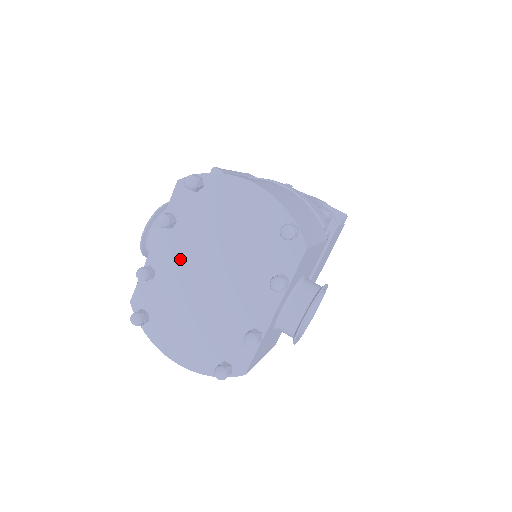
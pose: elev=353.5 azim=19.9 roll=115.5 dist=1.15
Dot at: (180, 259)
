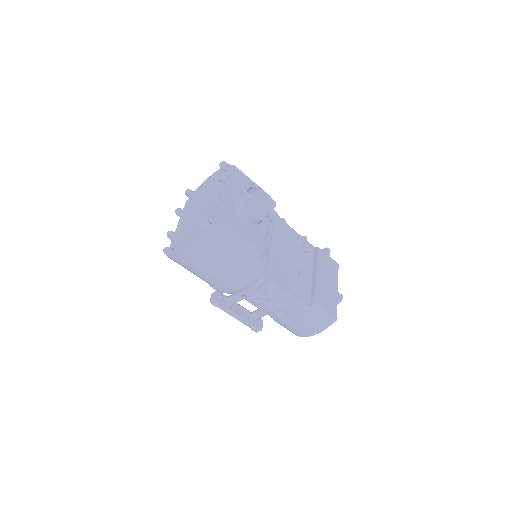
Dot at: (187, 219)
